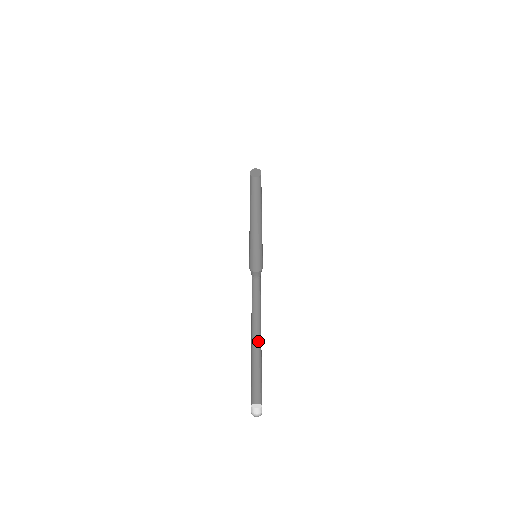
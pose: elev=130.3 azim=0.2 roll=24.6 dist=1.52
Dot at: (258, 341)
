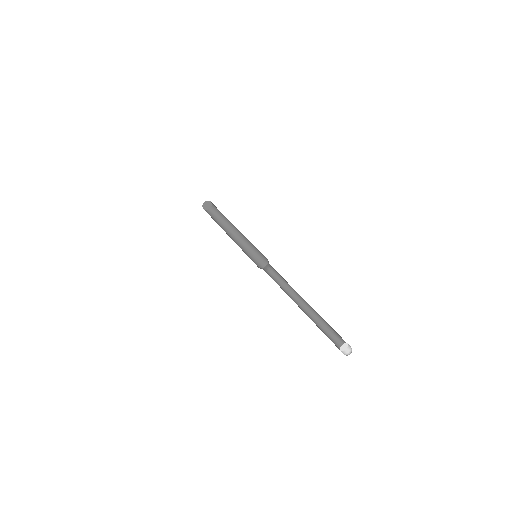
Dot at: (308, 307)
